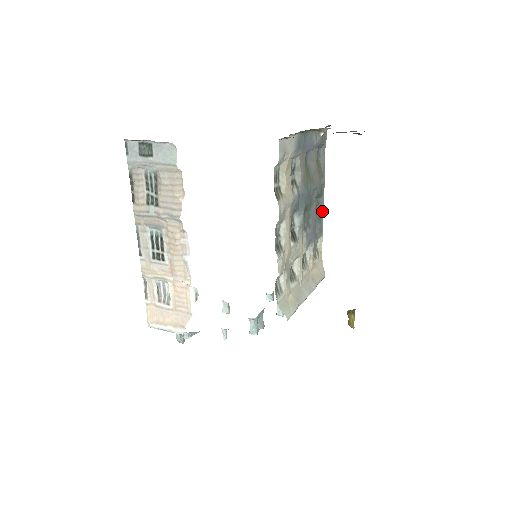
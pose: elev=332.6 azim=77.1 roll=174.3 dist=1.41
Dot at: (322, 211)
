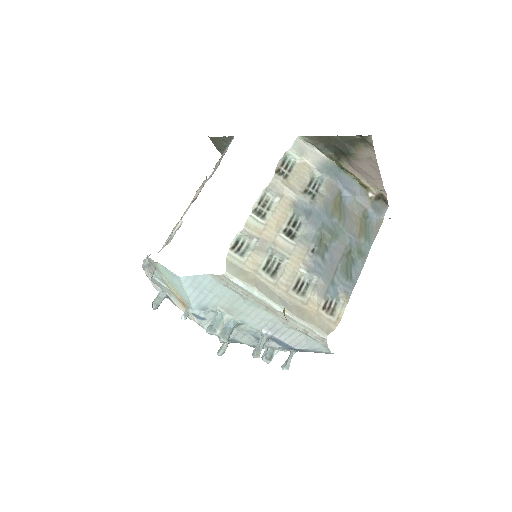
Dot at: (357, 276)
